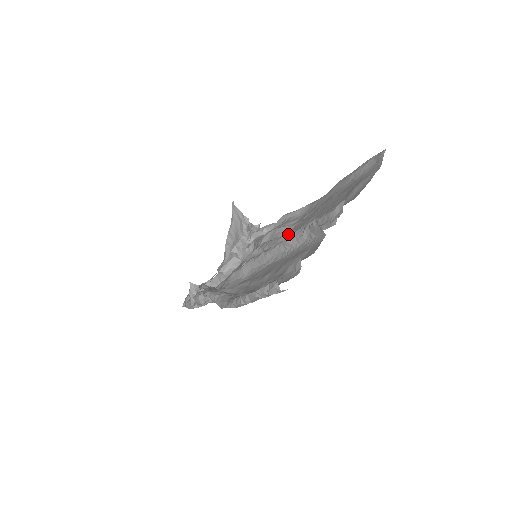
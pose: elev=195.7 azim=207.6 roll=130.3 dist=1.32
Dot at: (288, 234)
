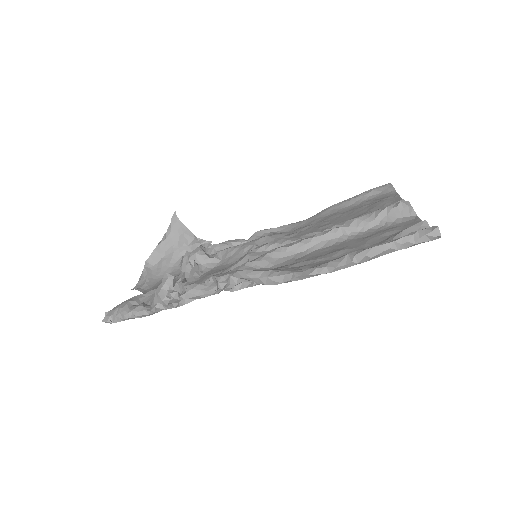
Dot at: (313, 232)
